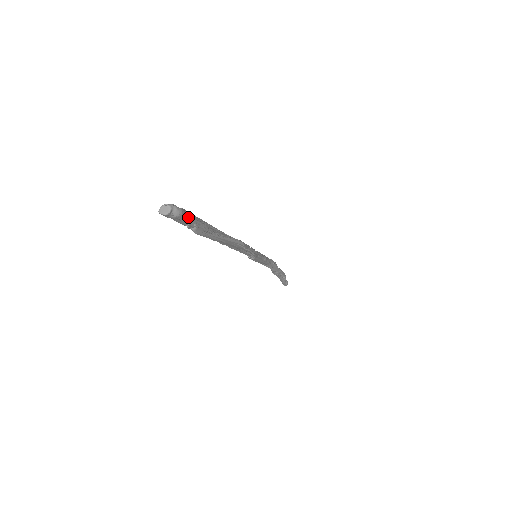
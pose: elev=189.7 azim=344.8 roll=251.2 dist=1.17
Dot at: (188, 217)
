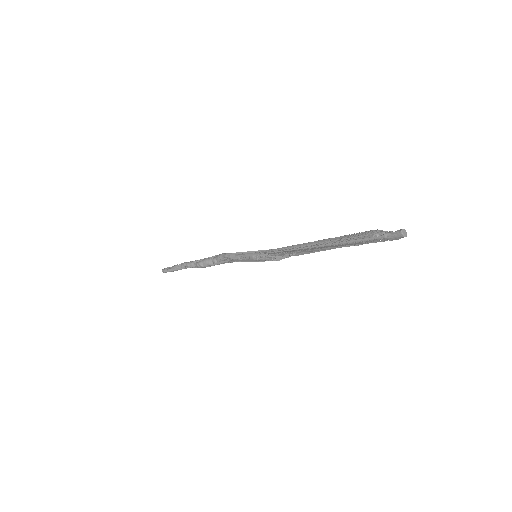
Dot at: (385, 239)
